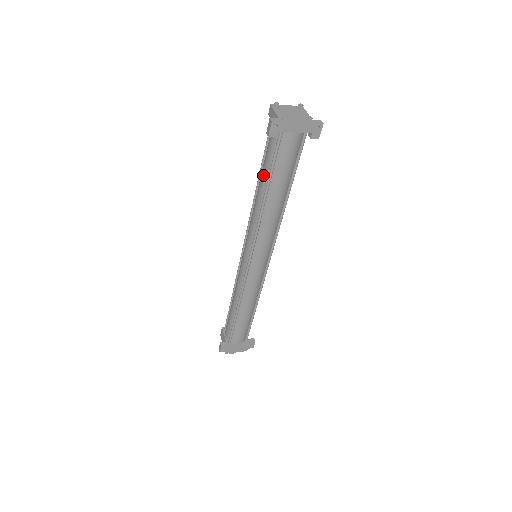
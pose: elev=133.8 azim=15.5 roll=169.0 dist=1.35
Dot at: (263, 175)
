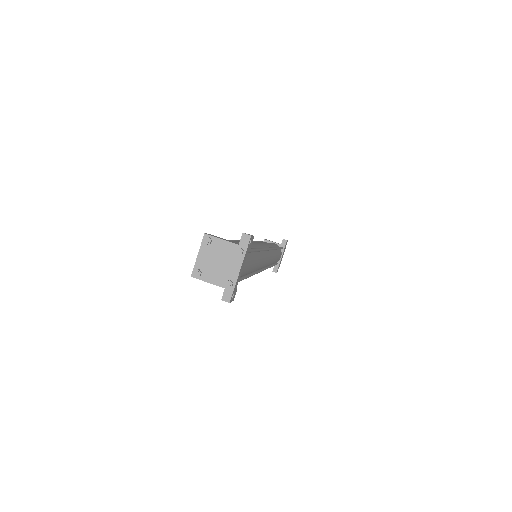
Dot at: occluded
